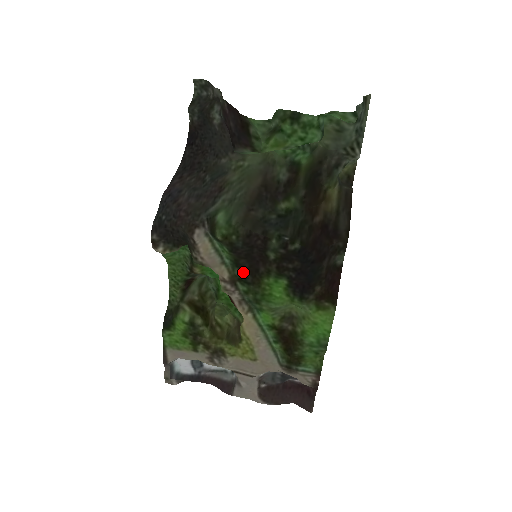
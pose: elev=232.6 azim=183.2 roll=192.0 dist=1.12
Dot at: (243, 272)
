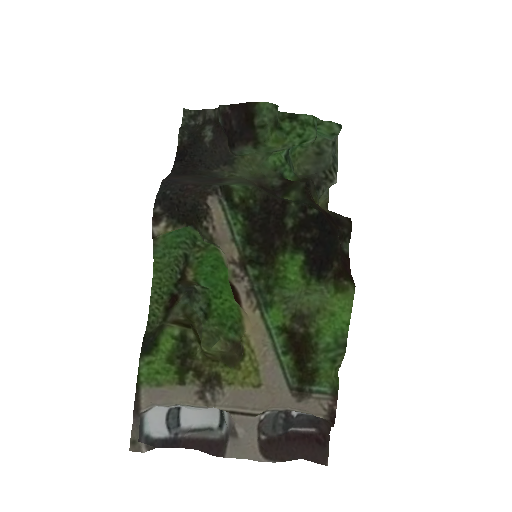
Dot at: (256, 250)
